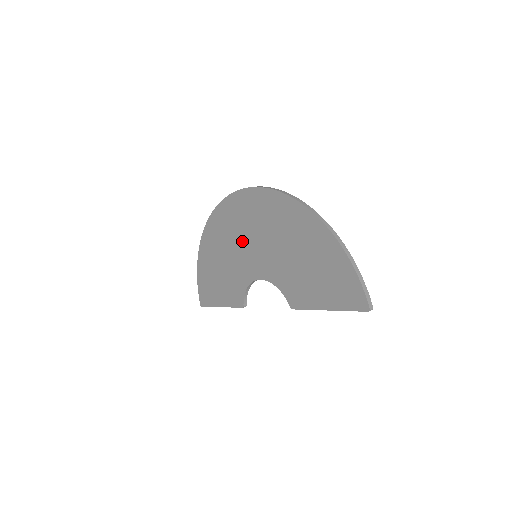
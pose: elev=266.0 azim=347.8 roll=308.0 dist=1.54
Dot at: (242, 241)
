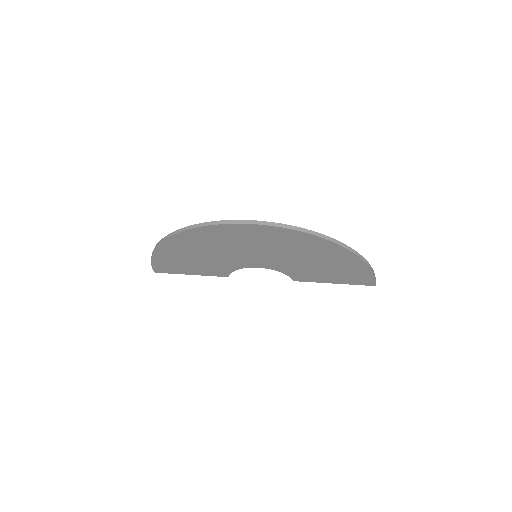
Dot at: (240, 249)
